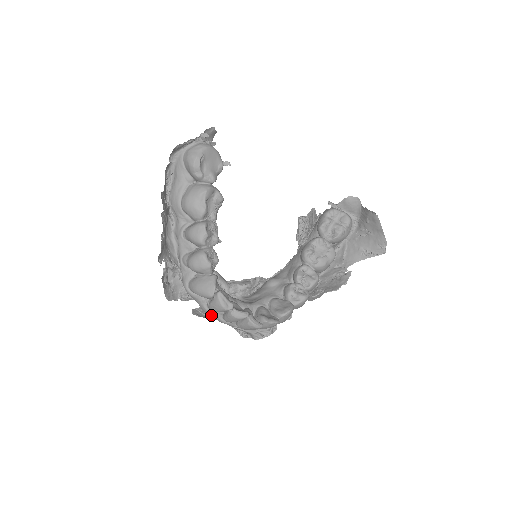
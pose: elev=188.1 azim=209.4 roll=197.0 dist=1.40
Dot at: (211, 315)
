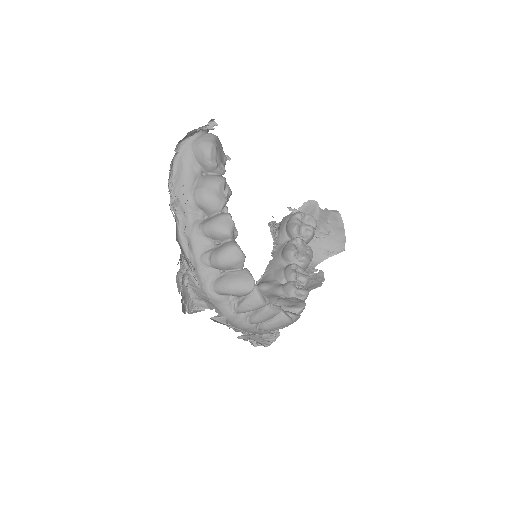
Dot at: (235, 320)
